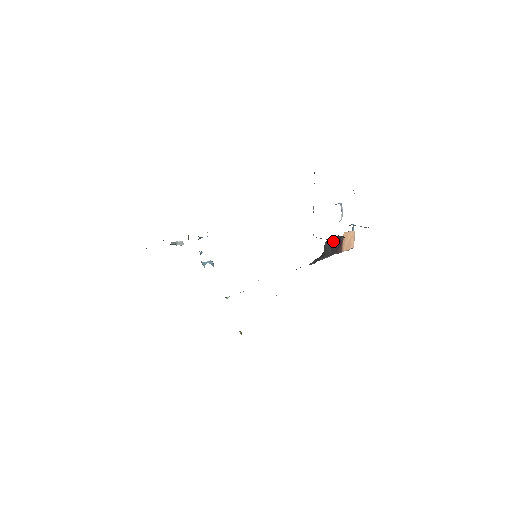
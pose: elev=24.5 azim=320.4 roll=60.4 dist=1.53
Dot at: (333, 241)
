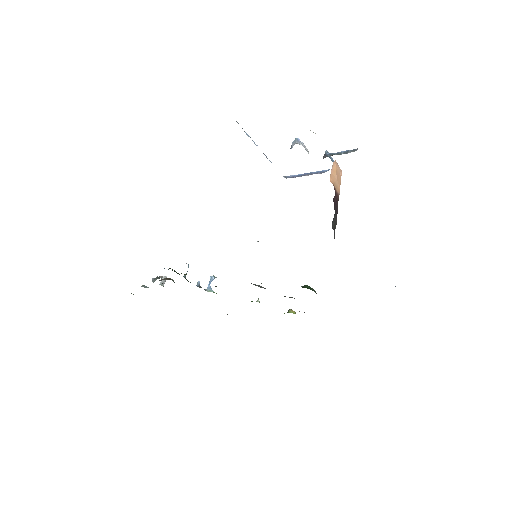
Dot at: occluded
